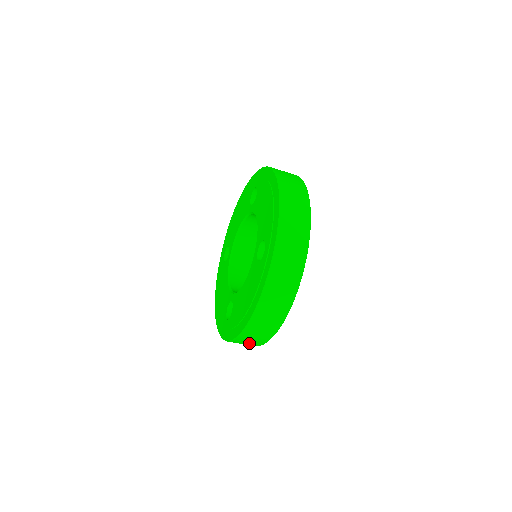
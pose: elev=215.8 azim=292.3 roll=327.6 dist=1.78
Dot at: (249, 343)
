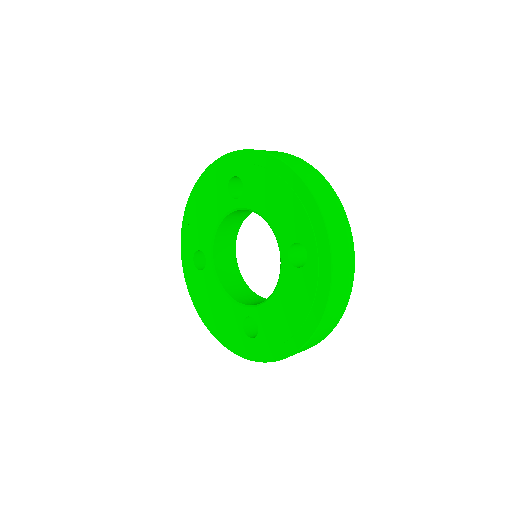
Dot at: occluded
